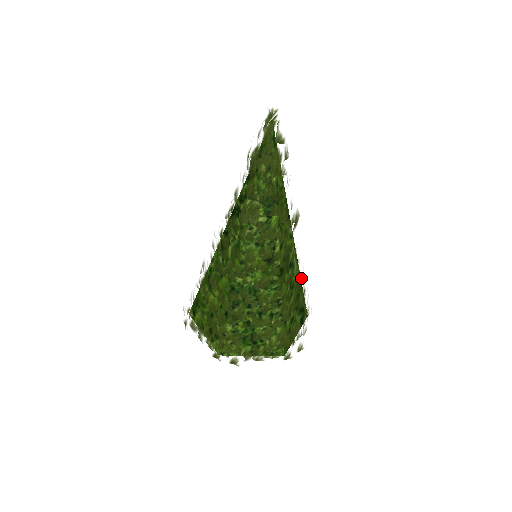
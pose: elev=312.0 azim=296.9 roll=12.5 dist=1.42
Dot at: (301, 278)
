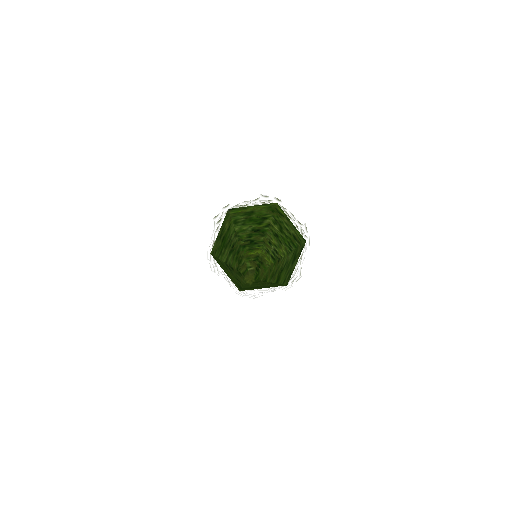
Dot at: (294, 273)
